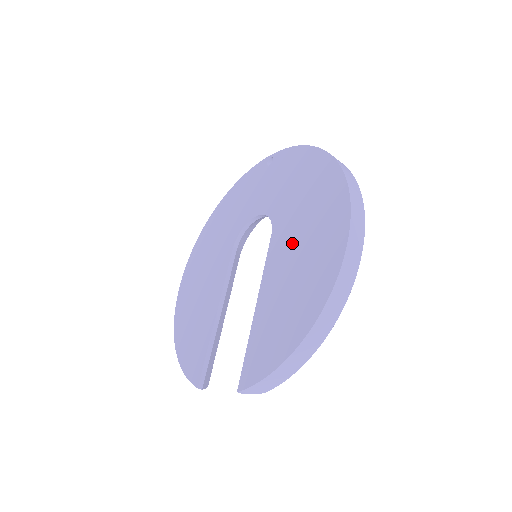
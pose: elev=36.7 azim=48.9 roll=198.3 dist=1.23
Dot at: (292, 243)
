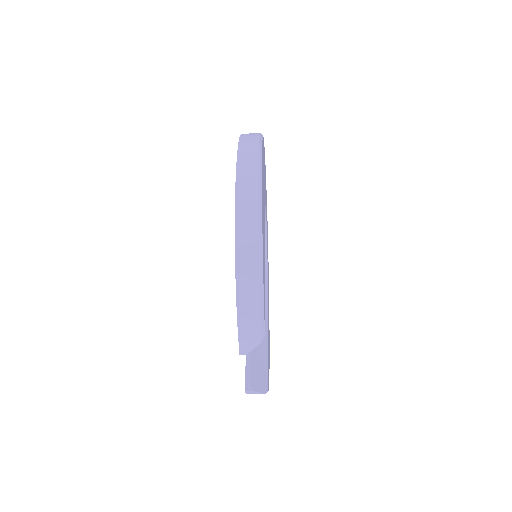
Dot at: occluded
